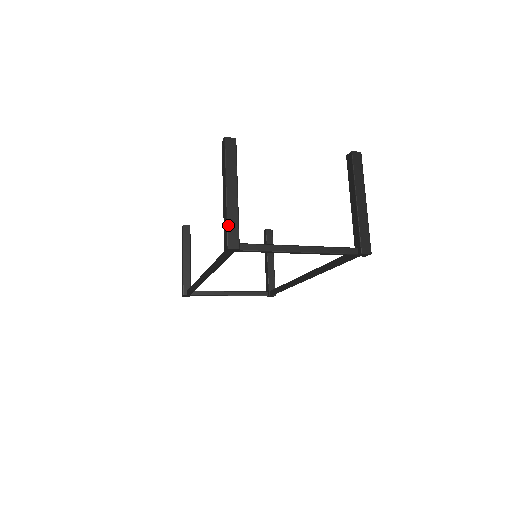
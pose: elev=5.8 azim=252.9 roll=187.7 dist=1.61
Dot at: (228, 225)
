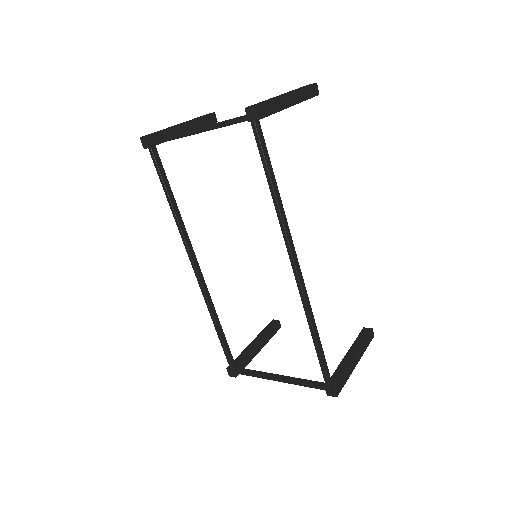
Dot at: occluded
